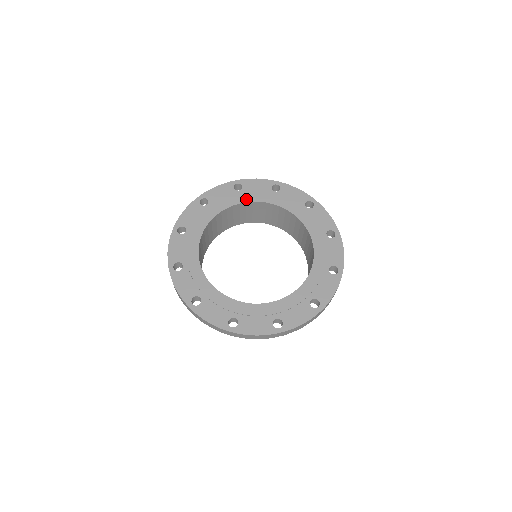
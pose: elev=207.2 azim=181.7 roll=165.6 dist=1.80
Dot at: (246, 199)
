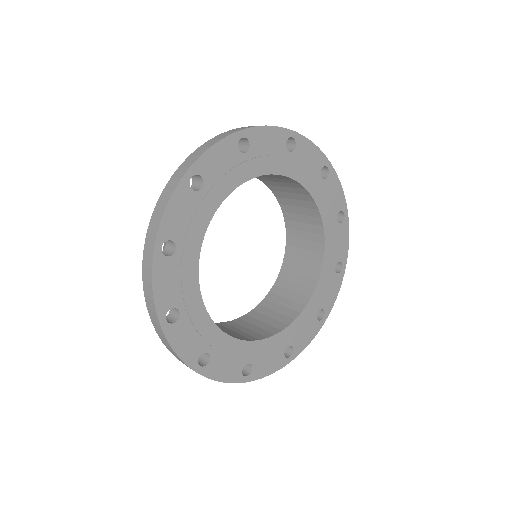
Dot at: (220, 197)
